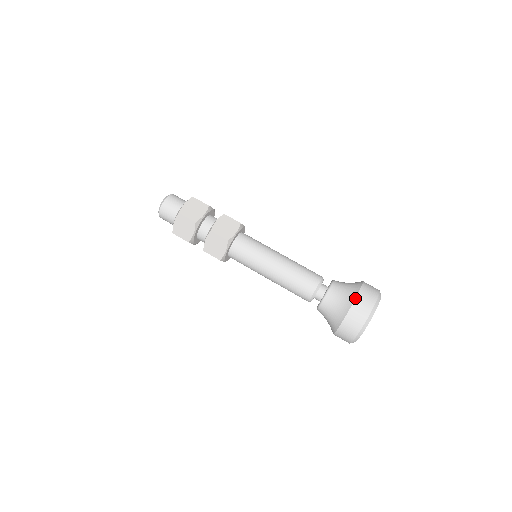
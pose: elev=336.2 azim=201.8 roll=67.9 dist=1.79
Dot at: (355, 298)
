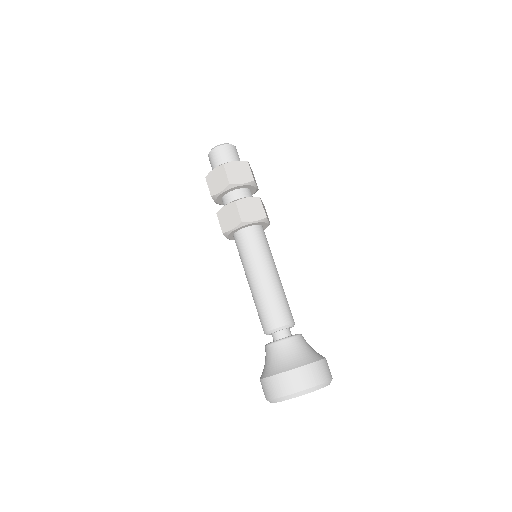
Dot at: occluded
